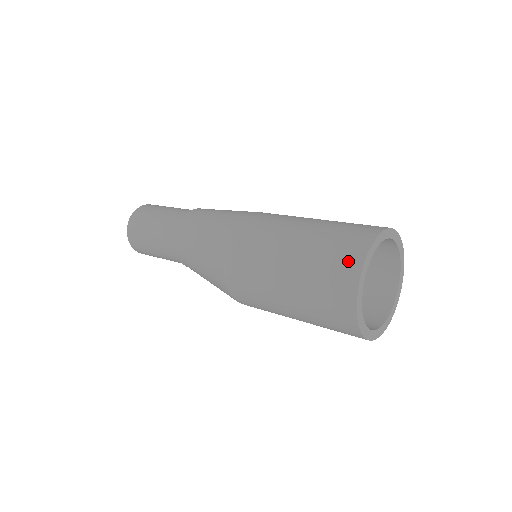
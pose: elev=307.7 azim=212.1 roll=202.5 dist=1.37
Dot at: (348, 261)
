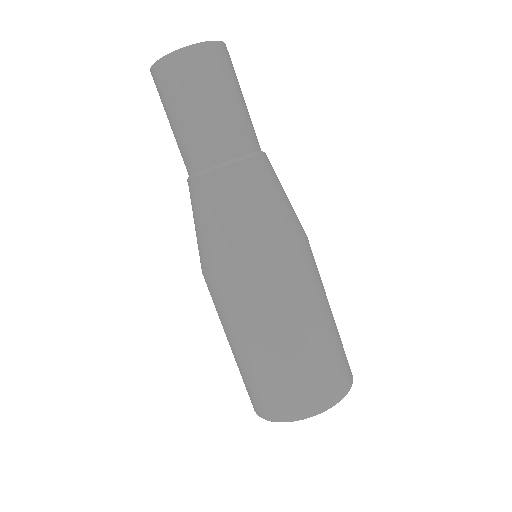
Dot at: (291, 408)
